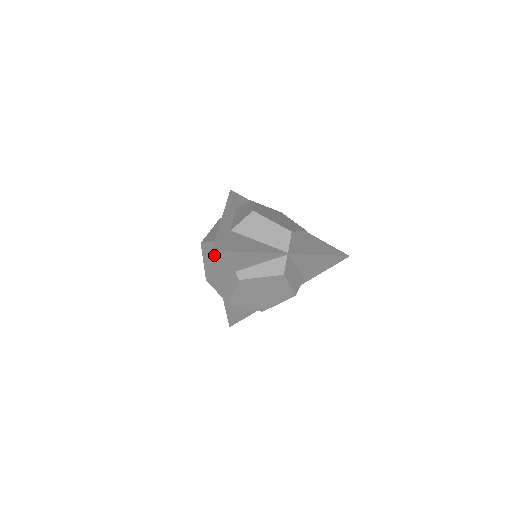
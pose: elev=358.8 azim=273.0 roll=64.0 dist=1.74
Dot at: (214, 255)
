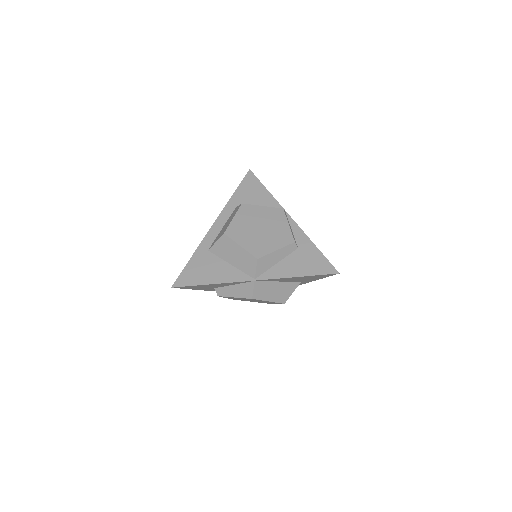
Dot at: occluded
